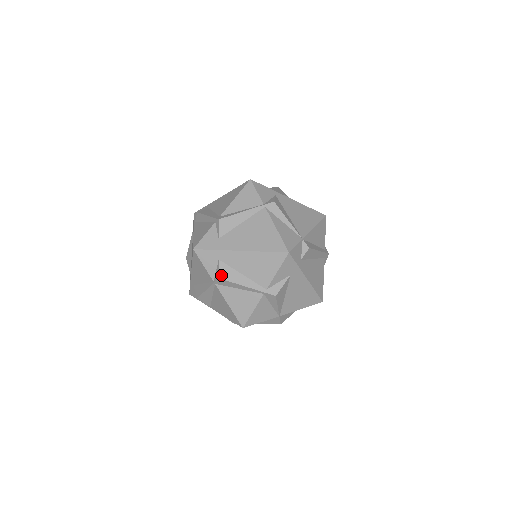
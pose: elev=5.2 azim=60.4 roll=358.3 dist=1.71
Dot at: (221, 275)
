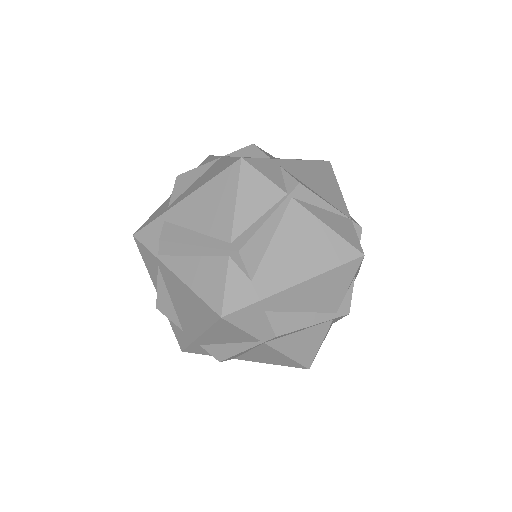
Dot at: (277, 331)
